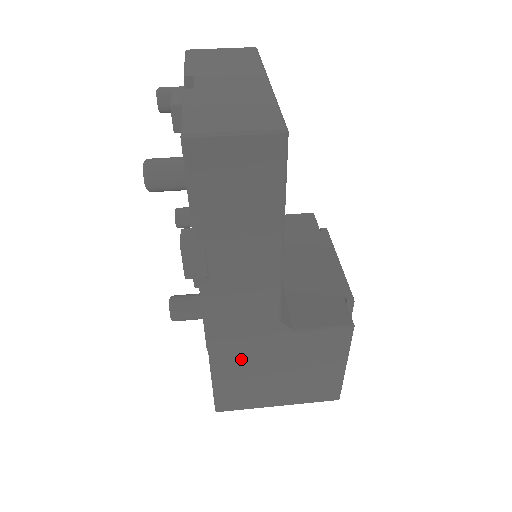
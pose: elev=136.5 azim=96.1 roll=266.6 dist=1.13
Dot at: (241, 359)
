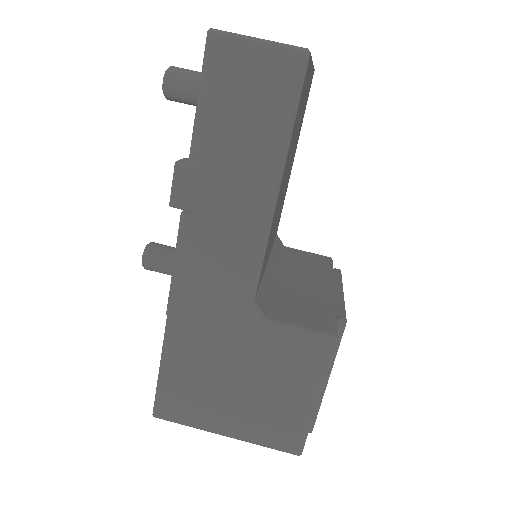
Dot at: (200, 341)
